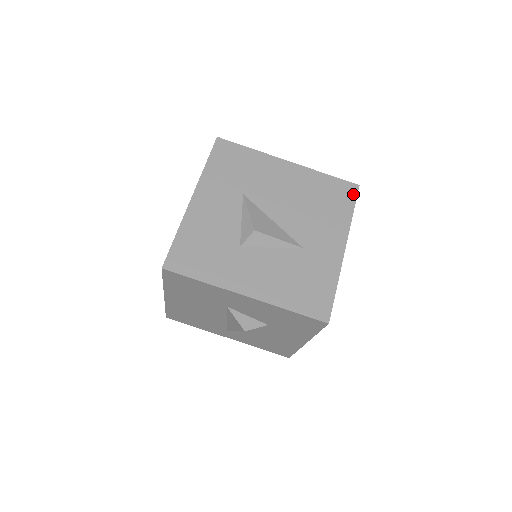
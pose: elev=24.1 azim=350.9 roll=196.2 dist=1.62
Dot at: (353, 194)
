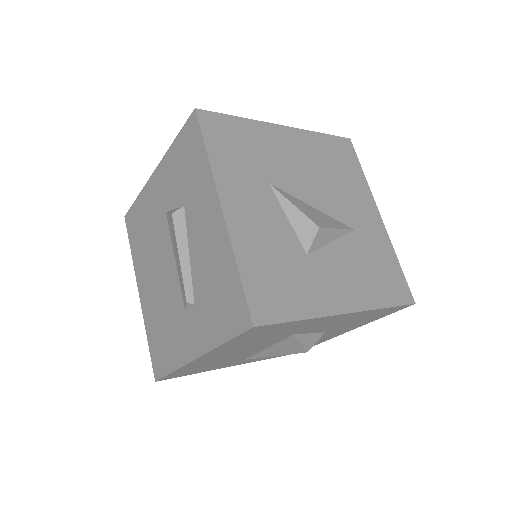
Dot at: (352, 150)
